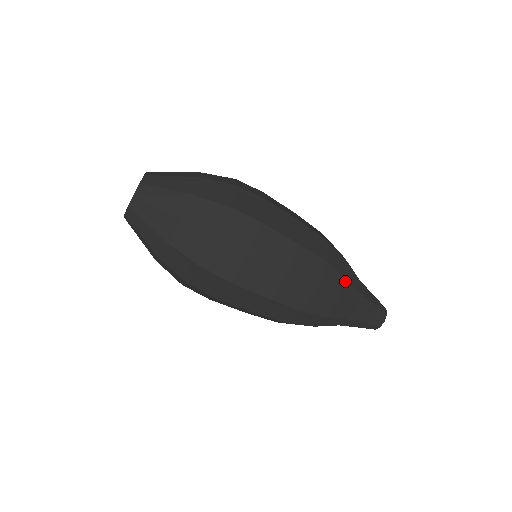
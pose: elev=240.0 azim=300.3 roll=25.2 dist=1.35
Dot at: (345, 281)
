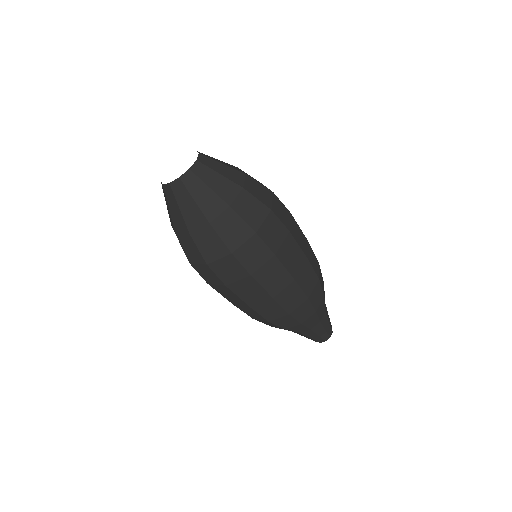
Dot at: (323, 298)
